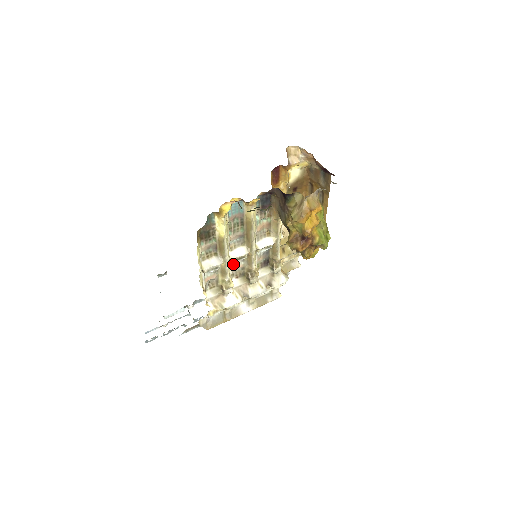
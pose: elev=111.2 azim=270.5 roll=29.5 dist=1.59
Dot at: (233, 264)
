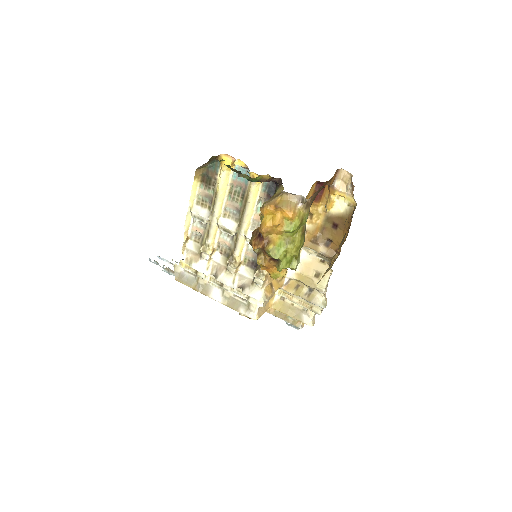
Dot at: (223, 235)
